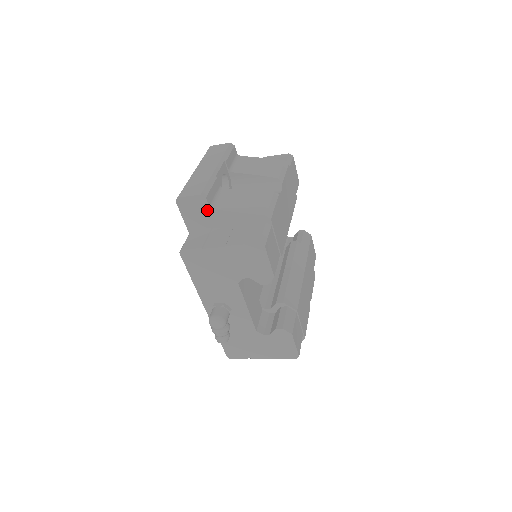
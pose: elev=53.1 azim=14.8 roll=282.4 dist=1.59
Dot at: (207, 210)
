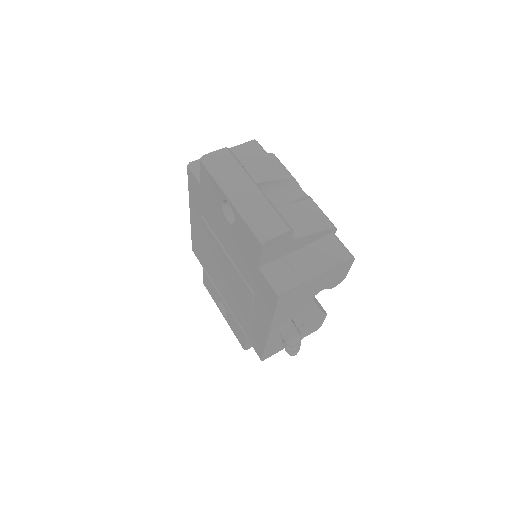
Dot at: (288, 242)
